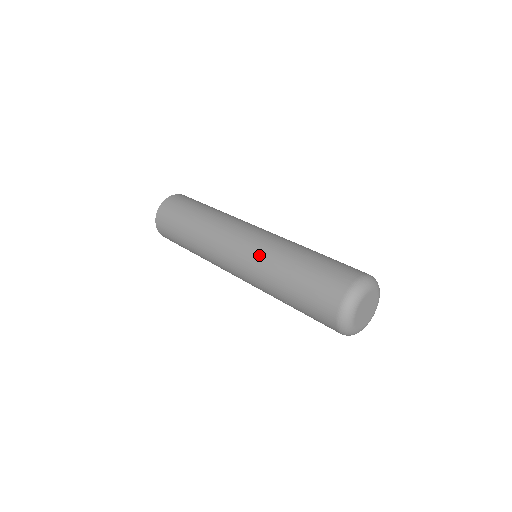
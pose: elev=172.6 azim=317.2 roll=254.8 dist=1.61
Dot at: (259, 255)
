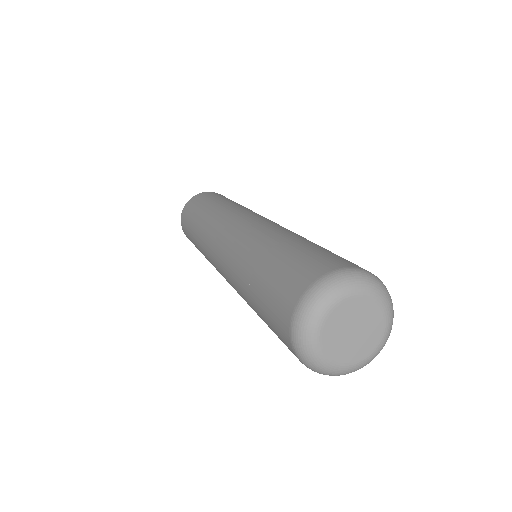
Dot at: (242, 238)
